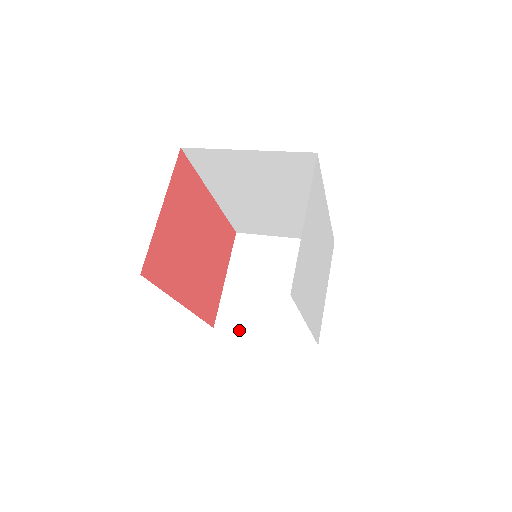
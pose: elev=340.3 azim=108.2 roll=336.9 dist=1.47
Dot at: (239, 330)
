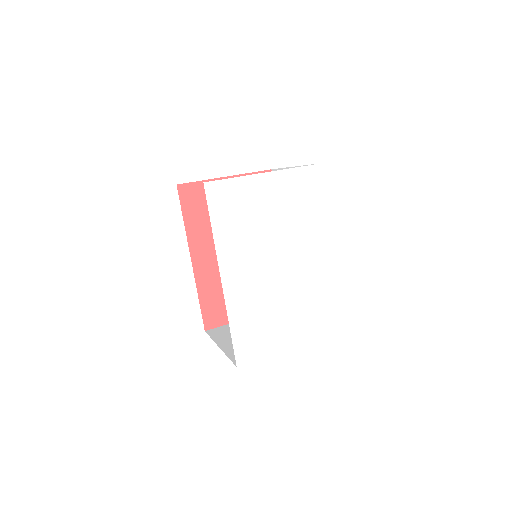
Dot at: (214, 338)
